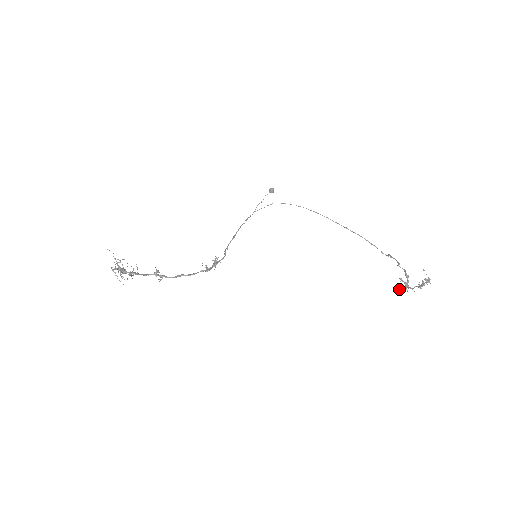
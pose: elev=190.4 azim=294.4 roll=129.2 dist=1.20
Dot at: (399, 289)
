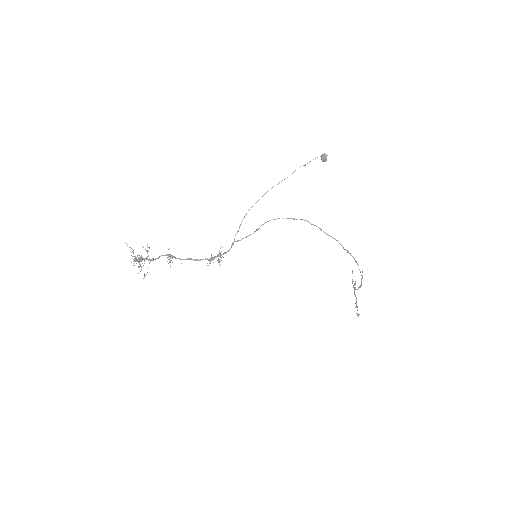
Dot at: (352, 280)
